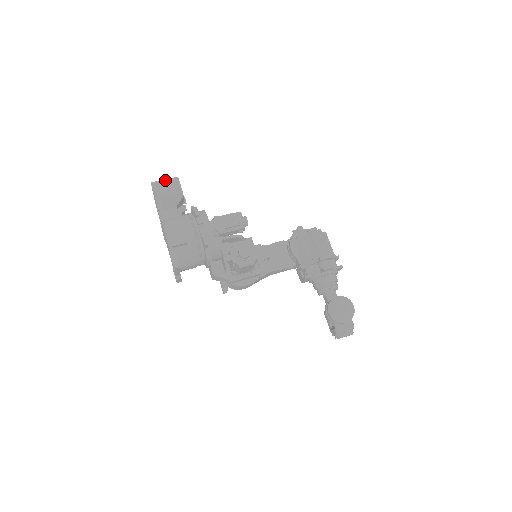
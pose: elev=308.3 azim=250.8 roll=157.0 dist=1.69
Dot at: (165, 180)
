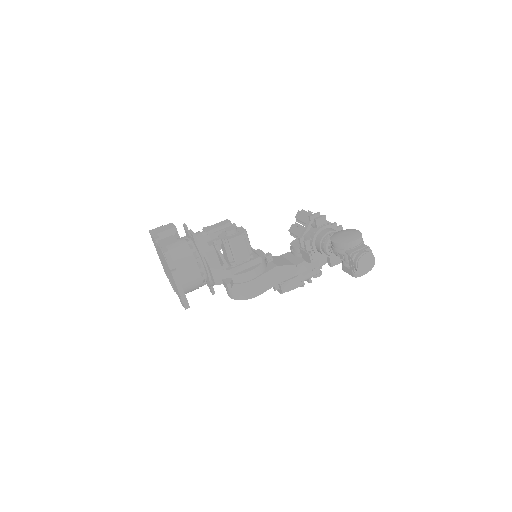
Dot at: (161, 226)
